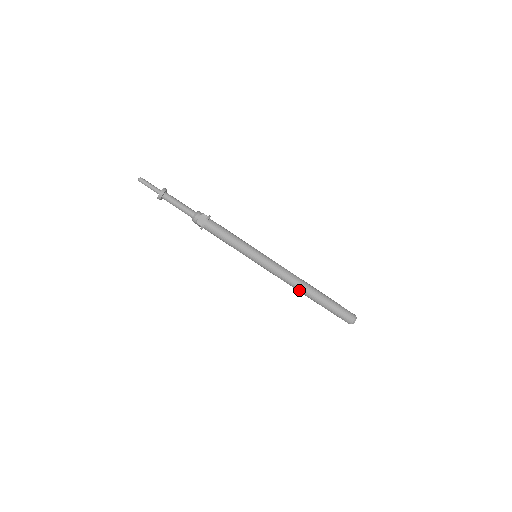
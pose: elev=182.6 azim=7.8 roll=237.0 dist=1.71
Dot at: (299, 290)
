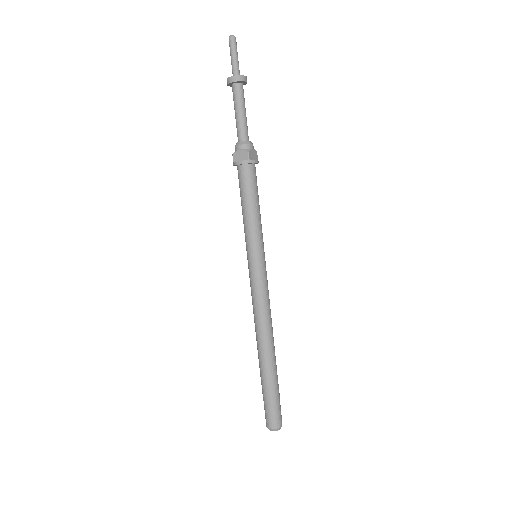
Dot at: (256, 337)
